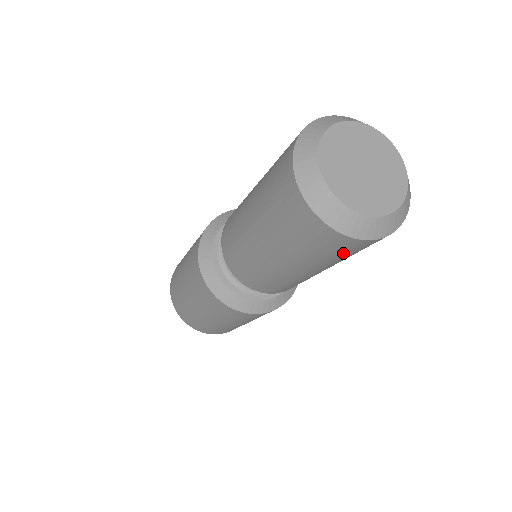
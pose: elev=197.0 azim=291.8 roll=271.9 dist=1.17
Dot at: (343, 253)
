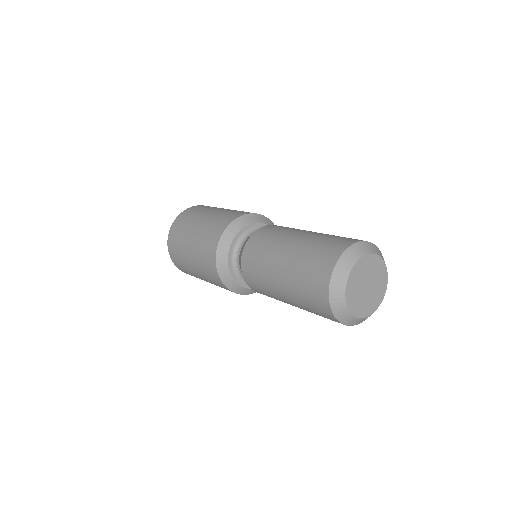
Dot at: occluded
